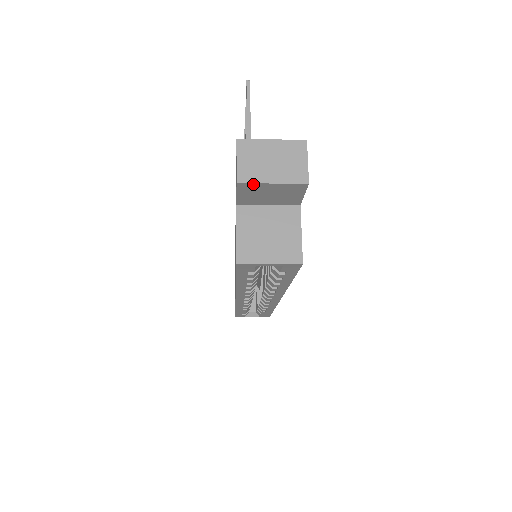
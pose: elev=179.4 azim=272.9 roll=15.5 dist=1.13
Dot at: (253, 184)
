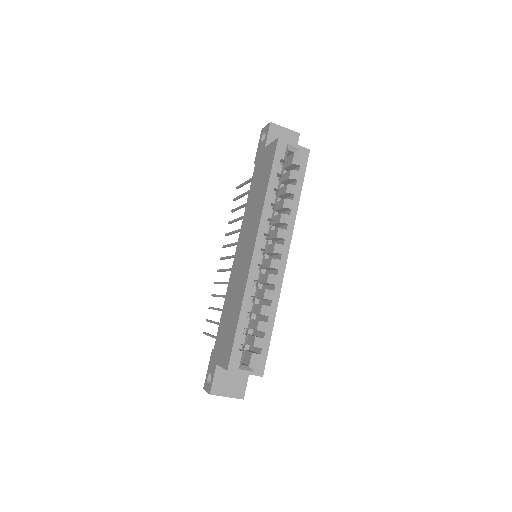
Dot at: (277, 126)
